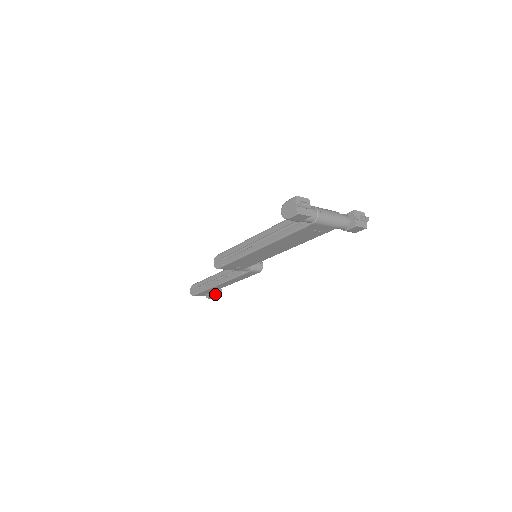
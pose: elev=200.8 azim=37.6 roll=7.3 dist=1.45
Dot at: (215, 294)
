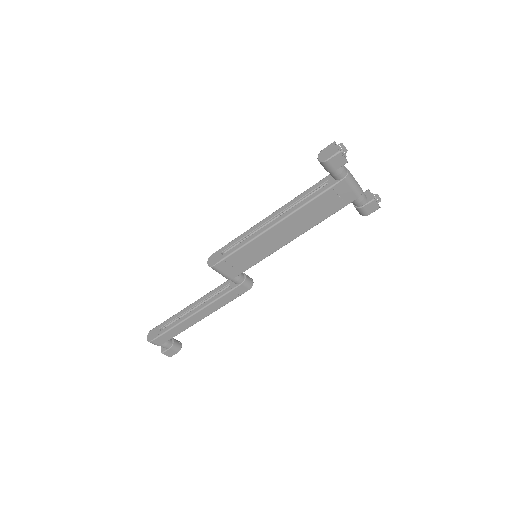
Dot at: (175, 346)
